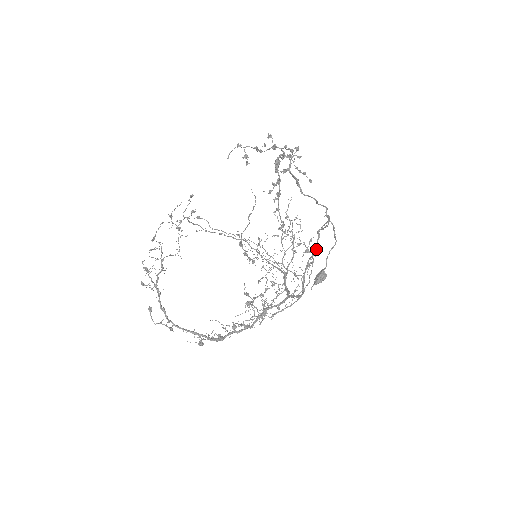
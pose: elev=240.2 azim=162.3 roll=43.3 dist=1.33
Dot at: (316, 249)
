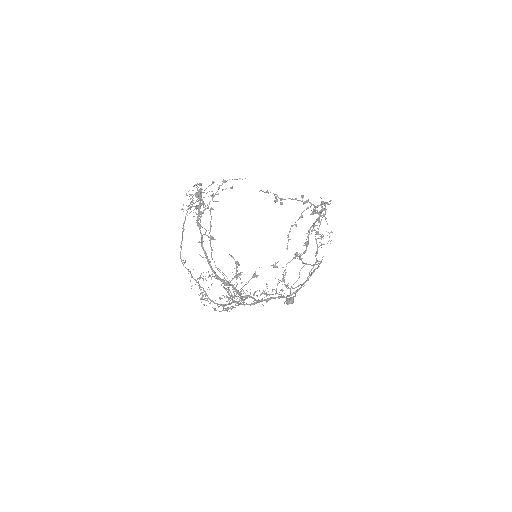
Dot at: (318, 267)
